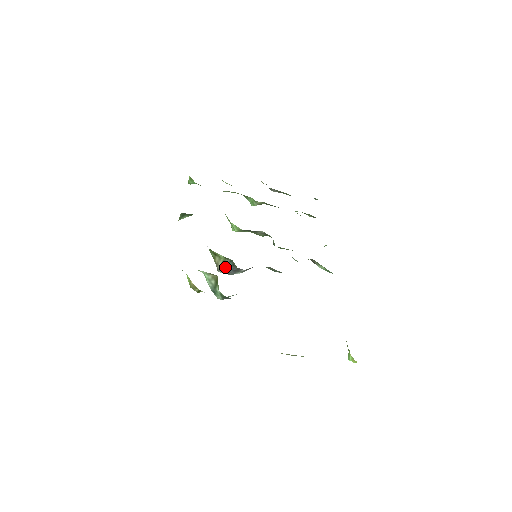
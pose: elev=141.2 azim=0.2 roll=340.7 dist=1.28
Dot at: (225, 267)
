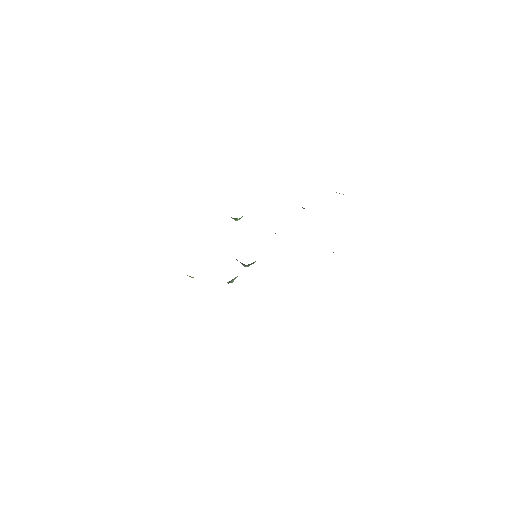
Dot at: occluded
